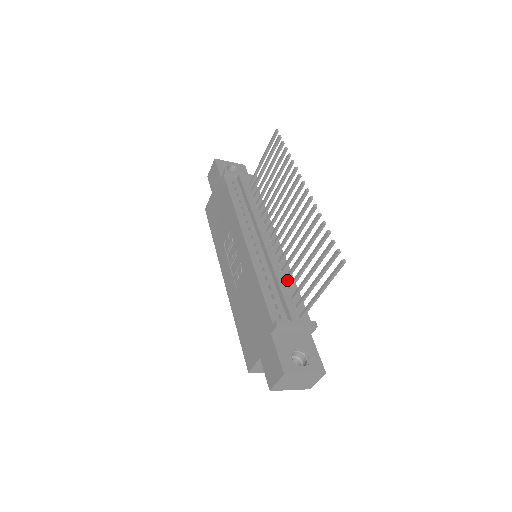
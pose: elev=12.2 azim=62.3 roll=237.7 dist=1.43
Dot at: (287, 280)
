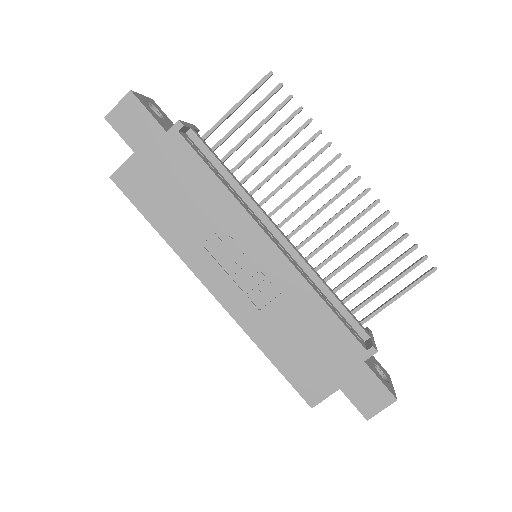
Dot at: occluded
